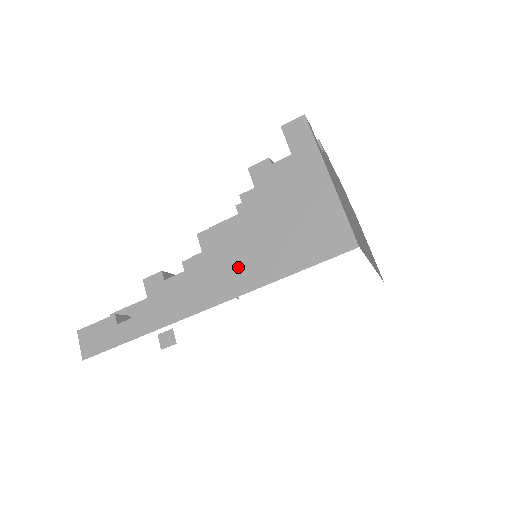
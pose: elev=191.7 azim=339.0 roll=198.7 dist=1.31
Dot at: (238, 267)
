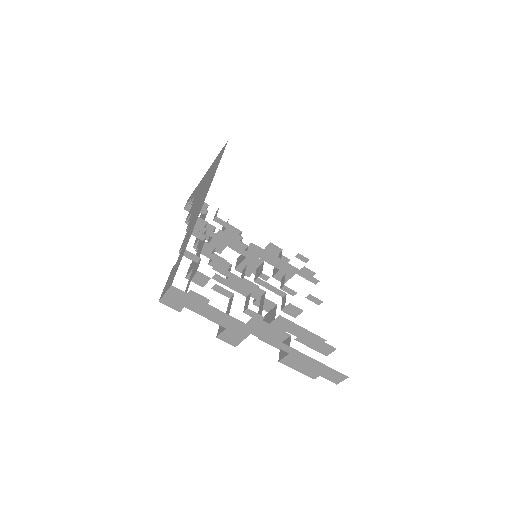
Dot at: (204, 192)
